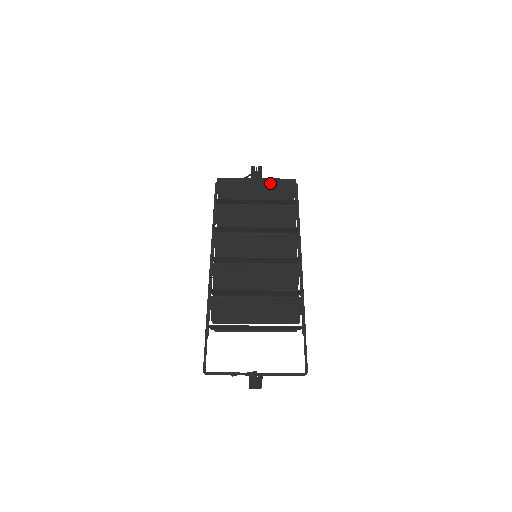
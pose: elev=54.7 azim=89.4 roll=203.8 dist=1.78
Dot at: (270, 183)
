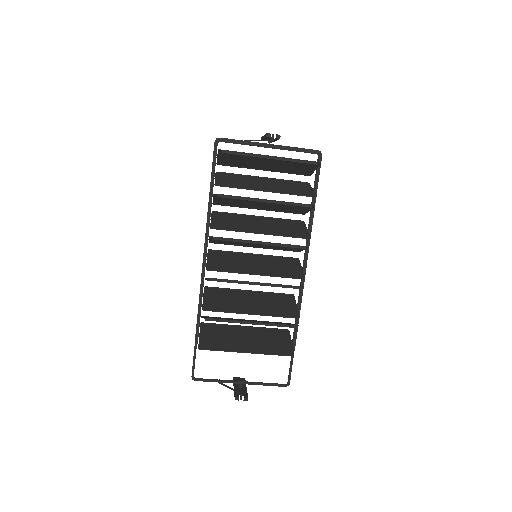
Dot at: occluded
